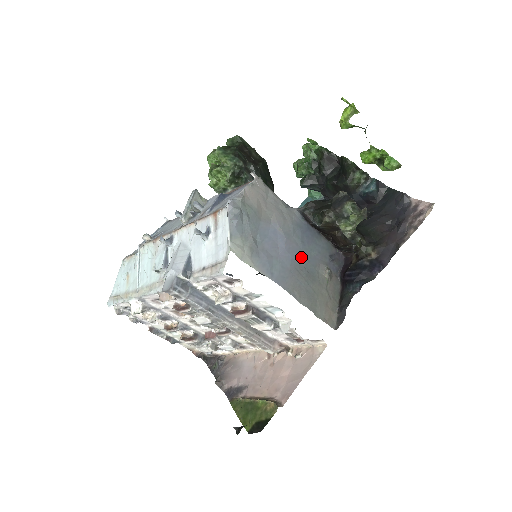
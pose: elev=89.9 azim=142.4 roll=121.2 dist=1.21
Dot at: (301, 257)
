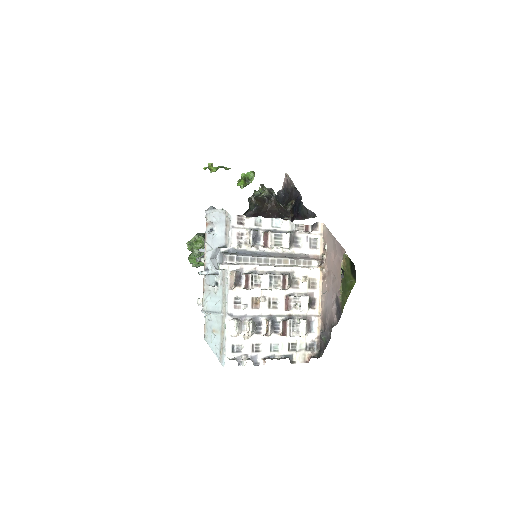
Dot at: occluded
